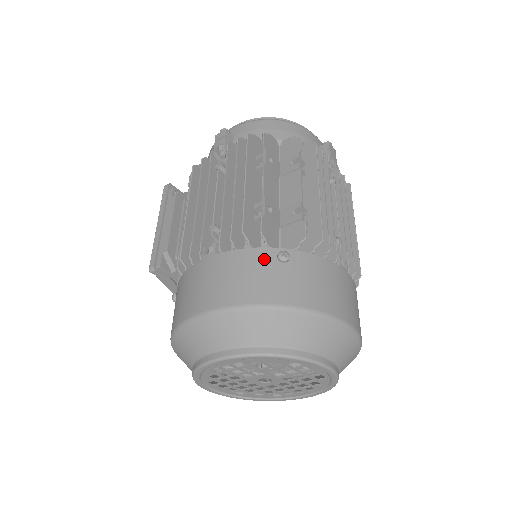
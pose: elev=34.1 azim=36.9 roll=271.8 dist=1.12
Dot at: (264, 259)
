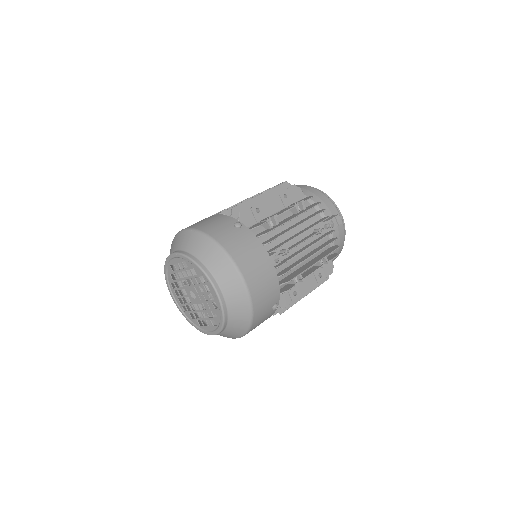
Dot at: (228, 221)
